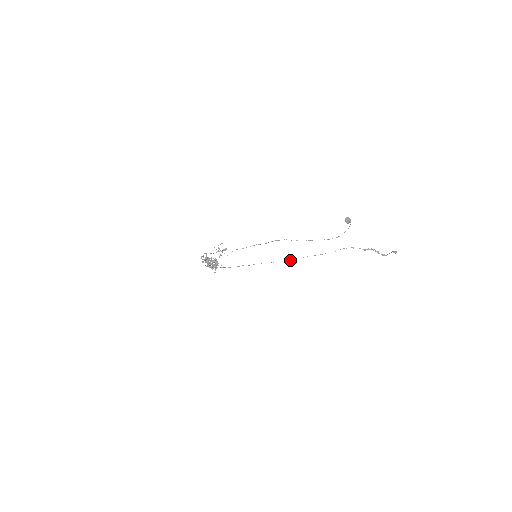
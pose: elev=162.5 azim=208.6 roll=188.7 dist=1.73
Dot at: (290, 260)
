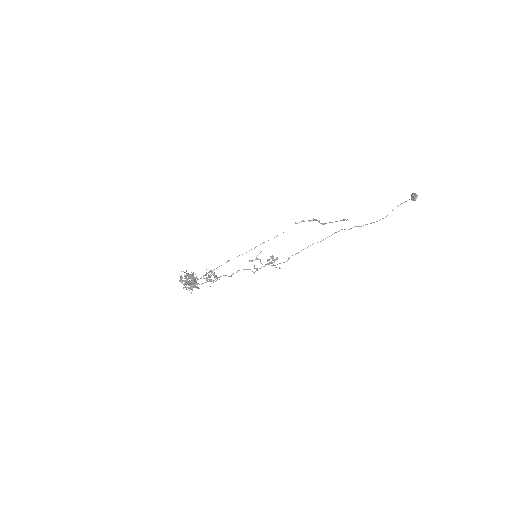
Dot at: occluded
